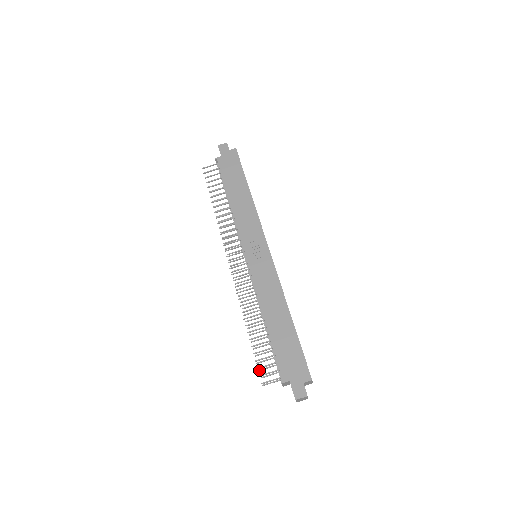
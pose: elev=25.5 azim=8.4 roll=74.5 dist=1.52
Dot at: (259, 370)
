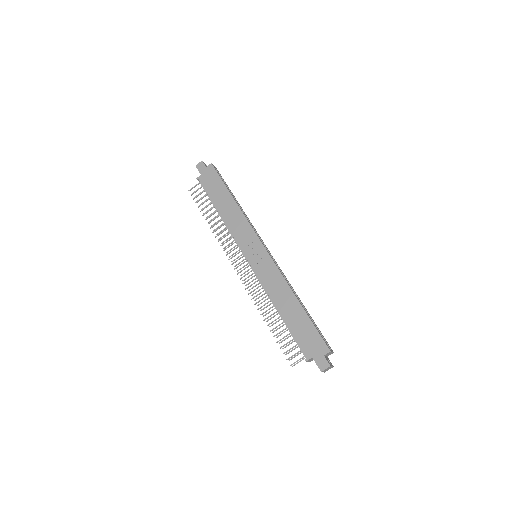
Dot at: (286, 354)
